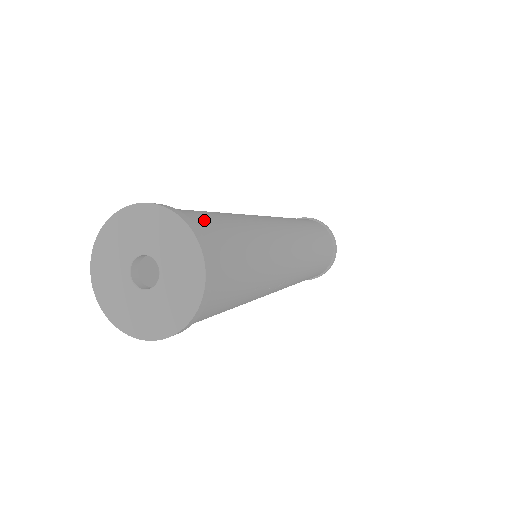
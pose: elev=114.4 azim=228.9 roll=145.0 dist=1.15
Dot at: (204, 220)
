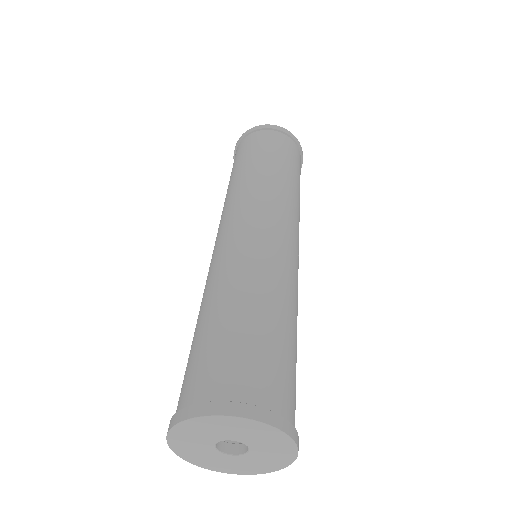
Dot at: (239, 369)
